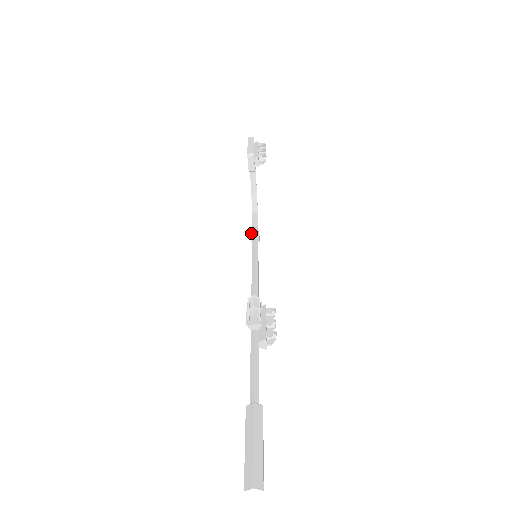
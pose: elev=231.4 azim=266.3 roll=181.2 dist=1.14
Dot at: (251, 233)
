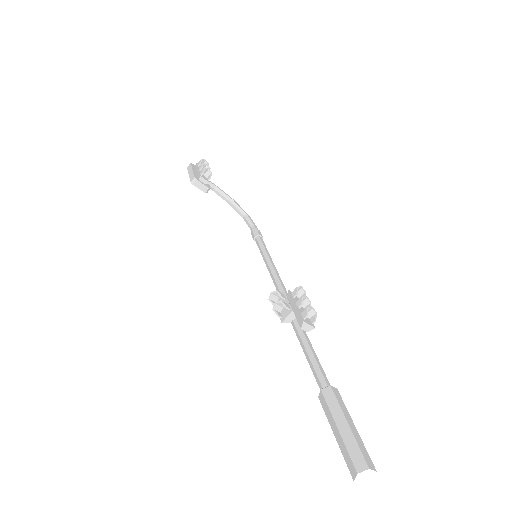
Dot at: occluded
